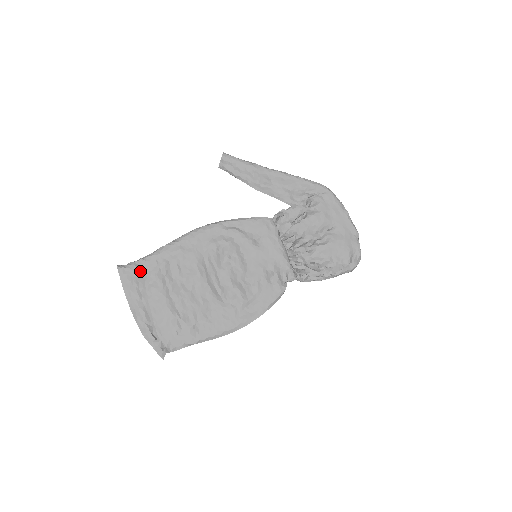
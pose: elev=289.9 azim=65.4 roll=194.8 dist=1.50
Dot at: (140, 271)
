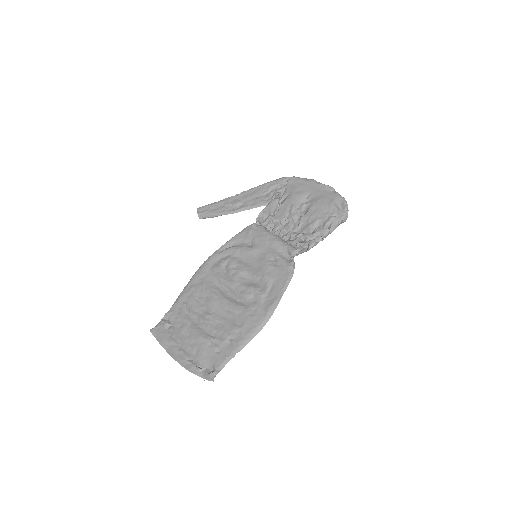
Dot at: (168, 322)
